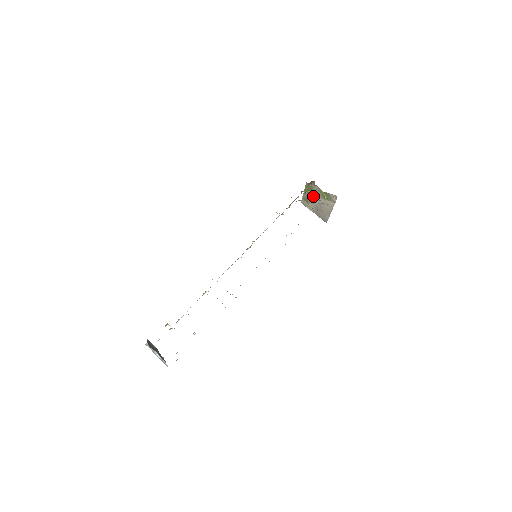
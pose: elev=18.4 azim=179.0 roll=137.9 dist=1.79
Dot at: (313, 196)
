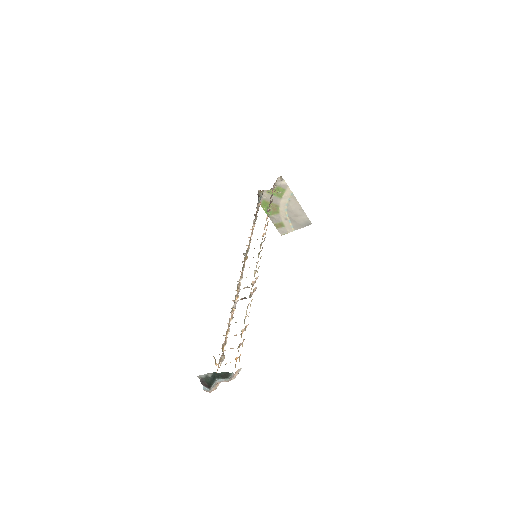
Dot at: (276, 210)
